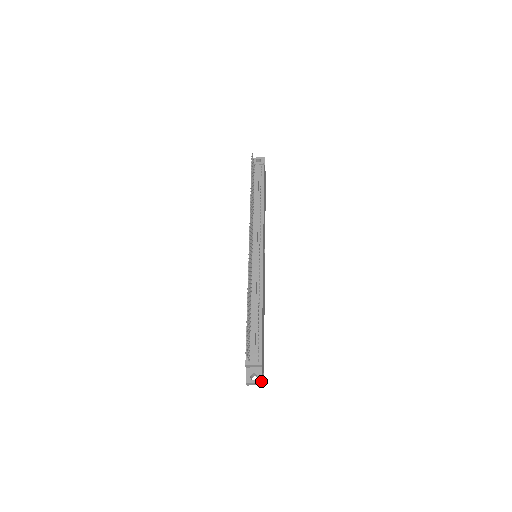
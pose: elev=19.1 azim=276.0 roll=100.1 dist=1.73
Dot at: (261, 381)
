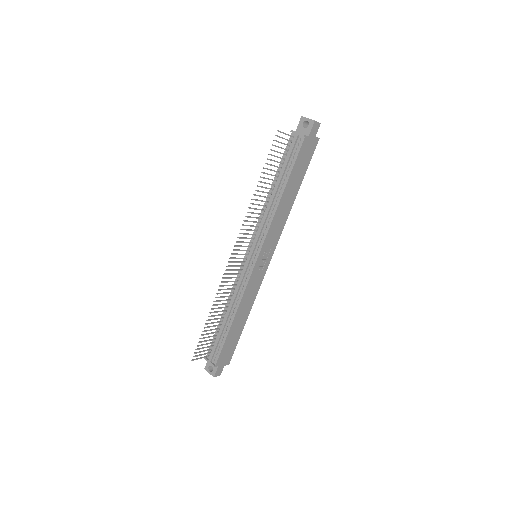
Dot at: (213, 376)
